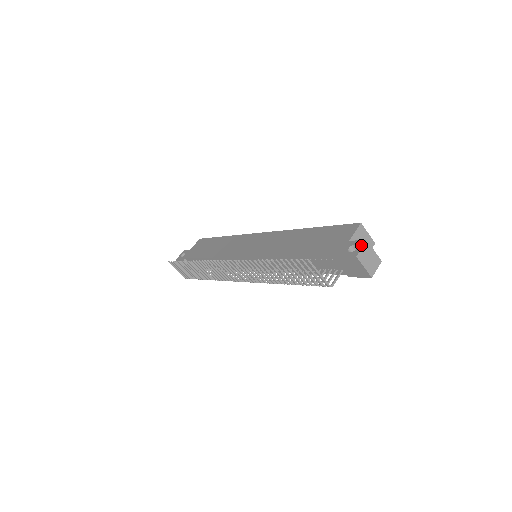
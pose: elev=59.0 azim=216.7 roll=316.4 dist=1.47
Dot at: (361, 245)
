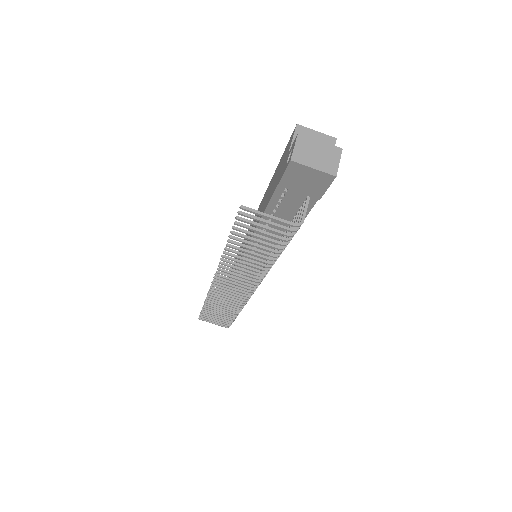
Dot at: (294, 144)
